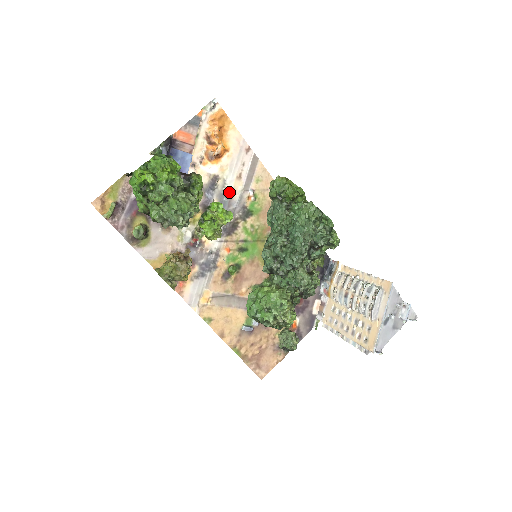
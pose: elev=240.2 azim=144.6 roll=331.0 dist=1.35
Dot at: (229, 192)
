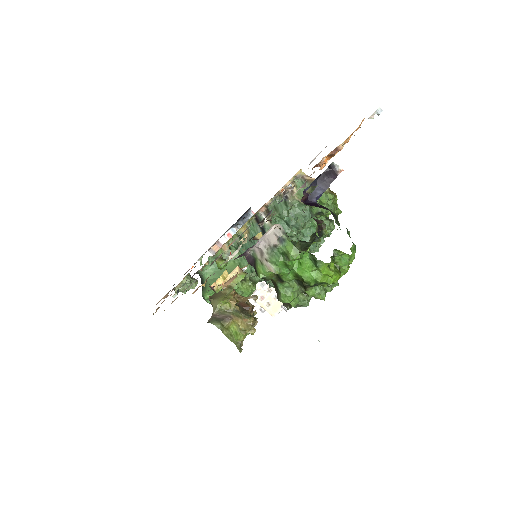
Dot at: occluded
